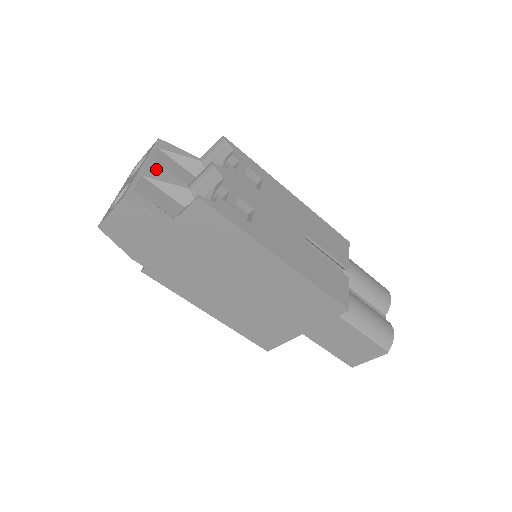
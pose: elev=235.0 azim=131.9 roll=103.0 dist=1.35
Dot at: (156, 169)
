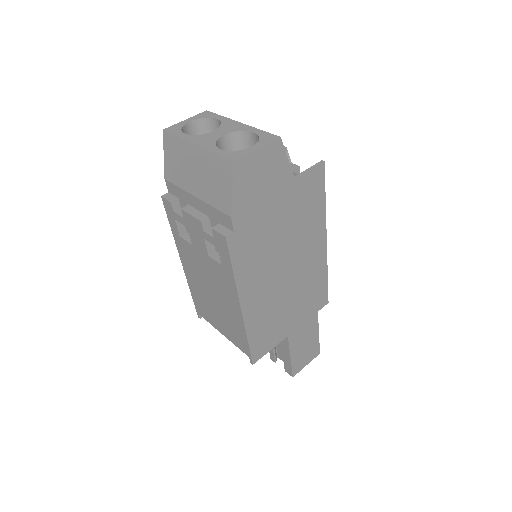
Dot at: occluded
